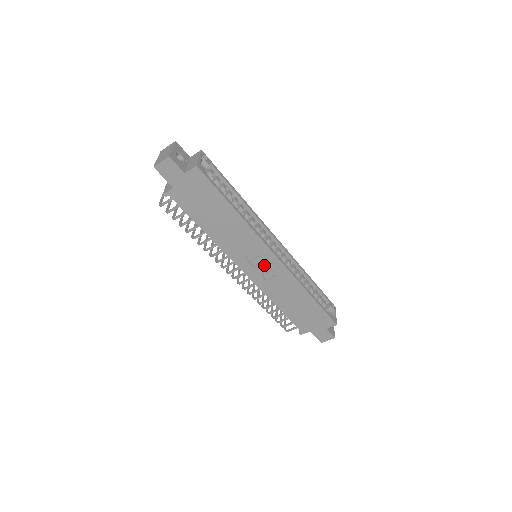
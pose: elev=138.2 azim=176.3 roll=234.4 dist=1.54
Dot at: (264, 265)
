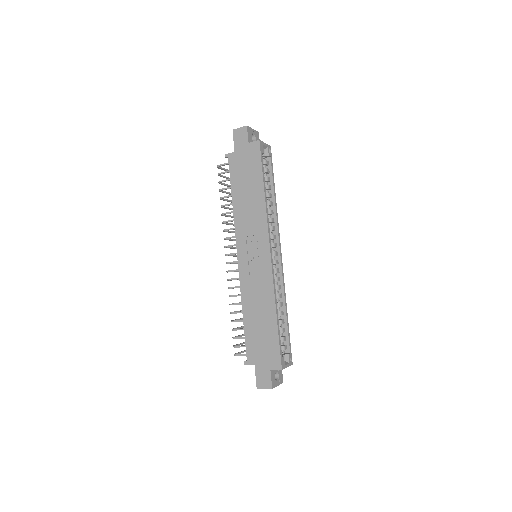
Dot at: (256, 257)
